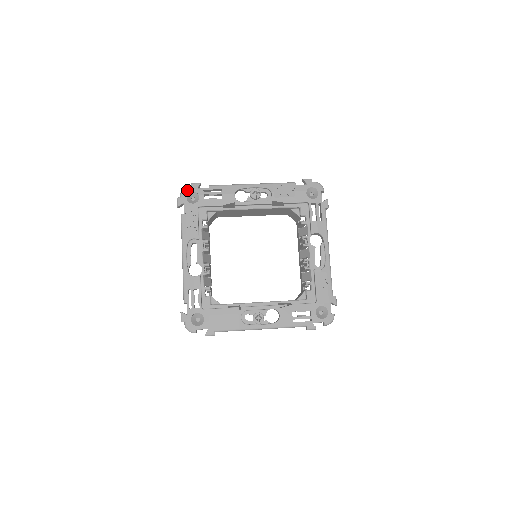
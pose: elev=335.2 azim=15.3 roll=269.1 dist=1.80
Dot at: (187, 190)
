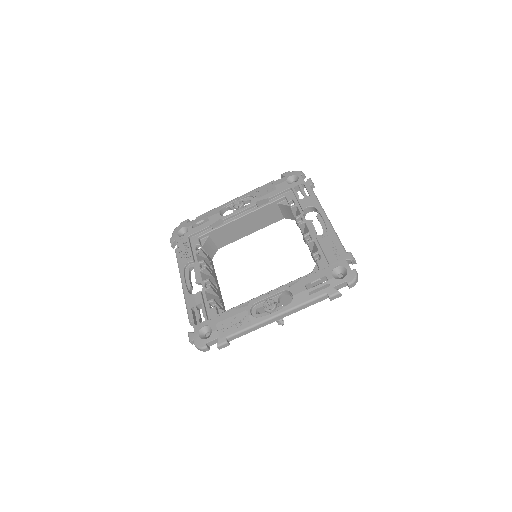
Dot at: (177, 229)
